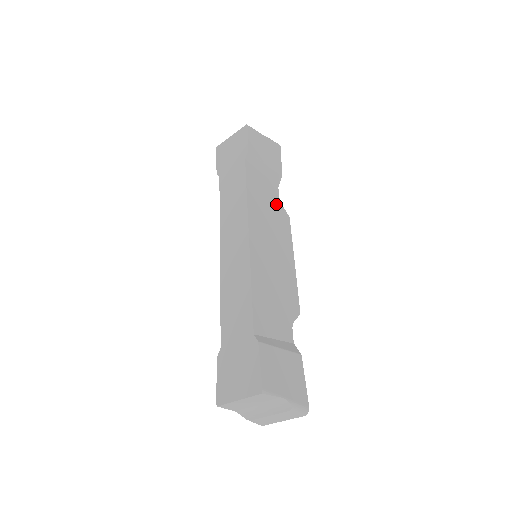
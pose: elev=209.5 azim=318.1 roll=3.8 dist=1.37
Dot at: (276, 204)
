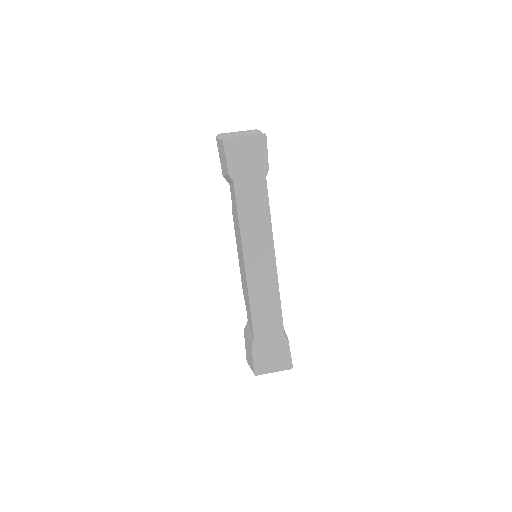
Dot at: occluded
